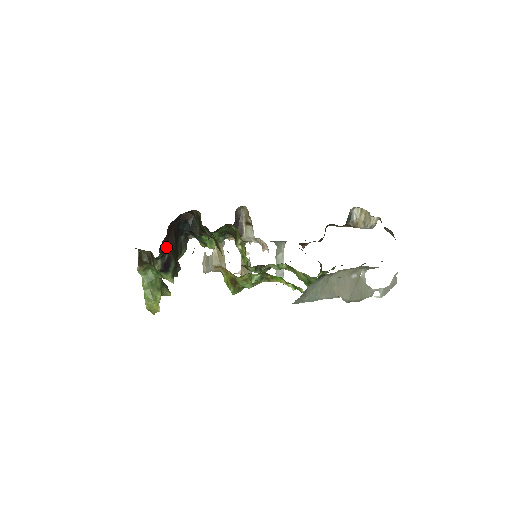
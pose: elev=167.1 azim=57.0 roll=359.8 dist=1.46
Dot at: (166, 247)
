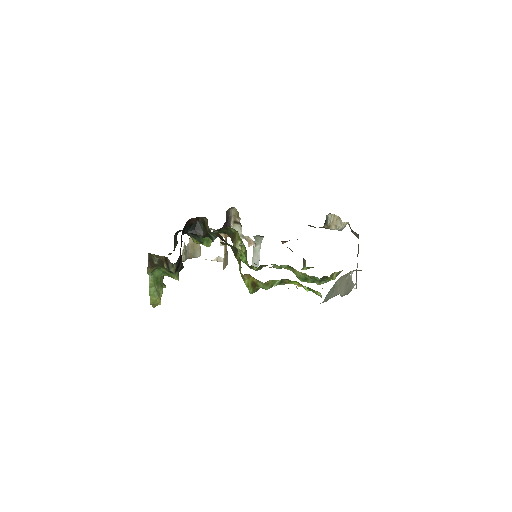
Dot at: (180, 252)
